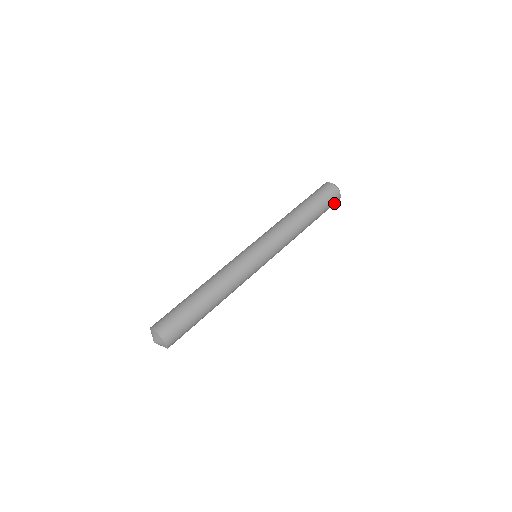
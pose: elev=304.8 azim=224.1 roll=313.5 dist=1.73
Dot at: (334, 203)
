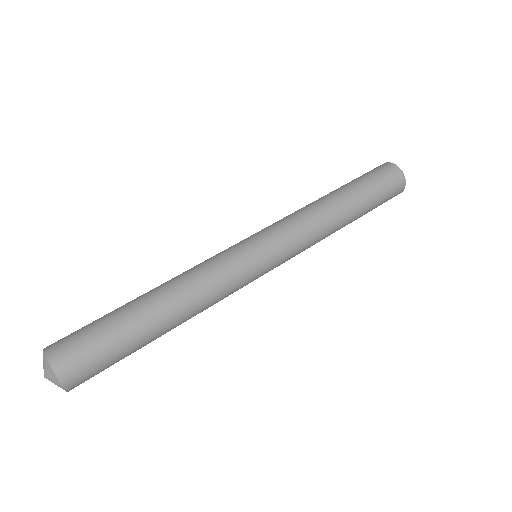
Dot at: (395, 192)
